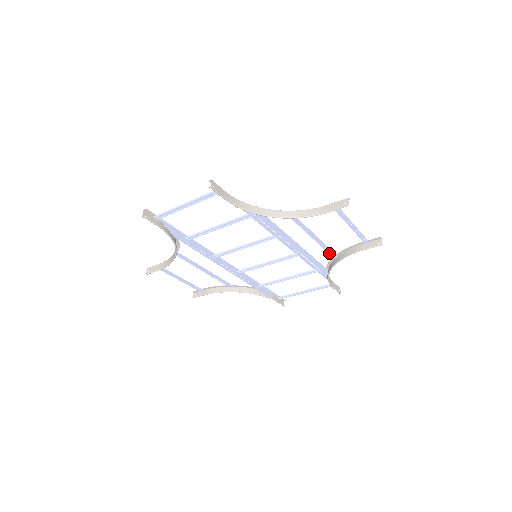
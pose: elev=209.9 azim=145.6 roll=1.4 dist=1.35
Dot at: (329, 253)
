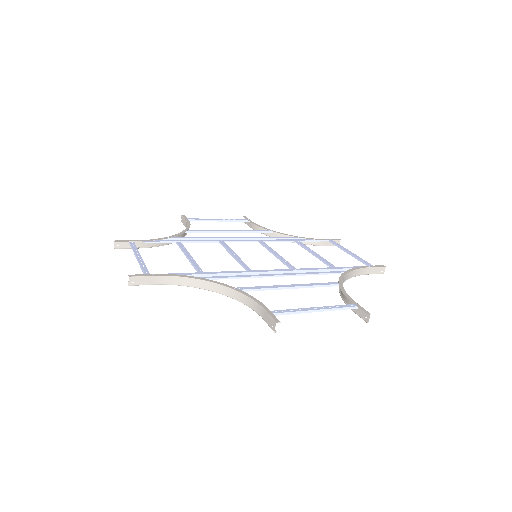
Dot at: (326, 284)
